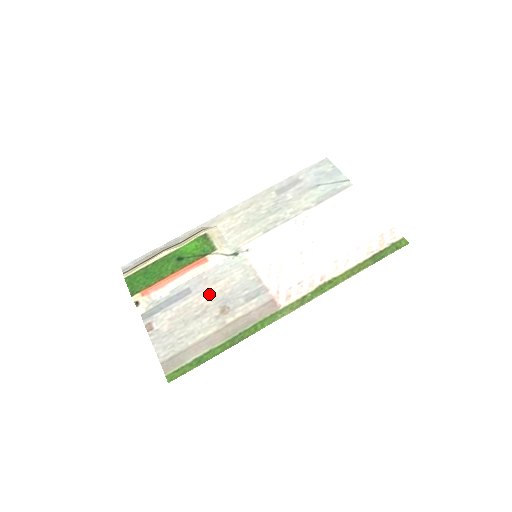
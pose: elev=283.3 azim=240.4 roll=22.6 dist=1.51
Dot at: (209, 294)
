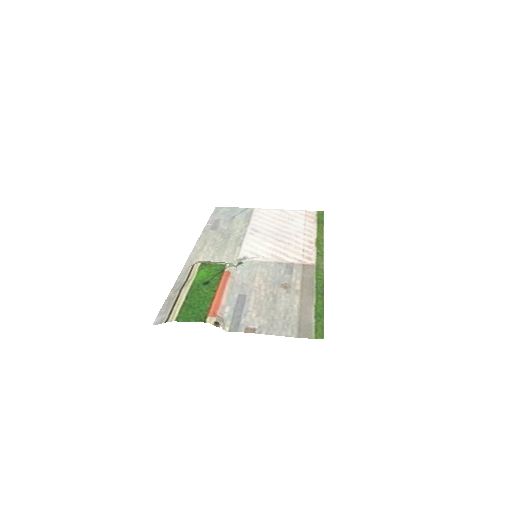
Dot at: (260, 287)
